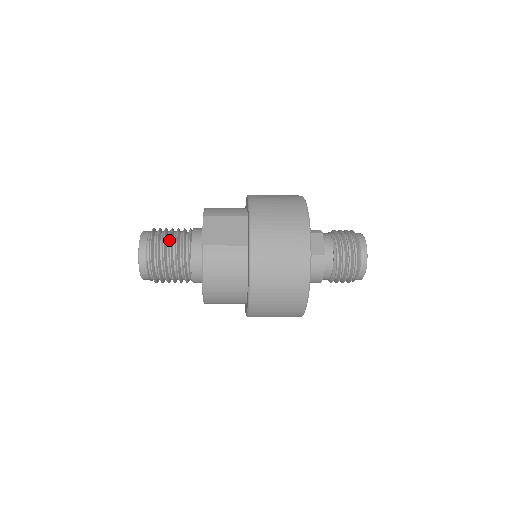
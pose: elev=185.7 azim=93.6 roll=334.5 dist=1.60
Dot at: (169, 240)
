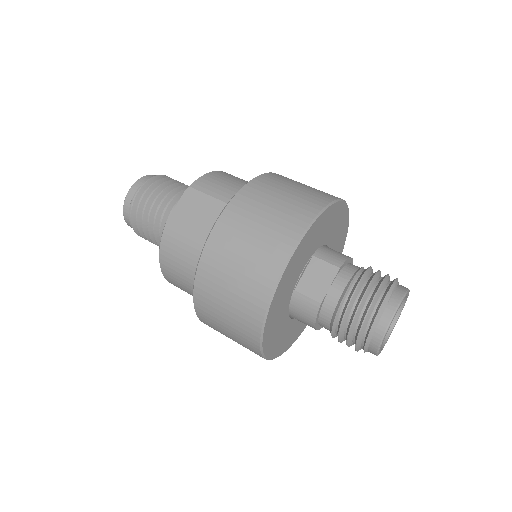
Dot at: (155, 199)
